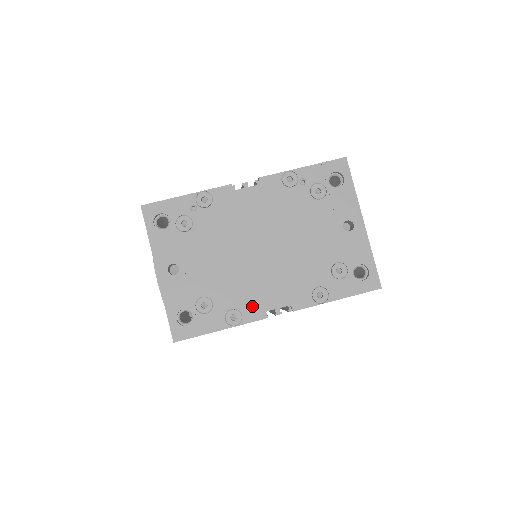
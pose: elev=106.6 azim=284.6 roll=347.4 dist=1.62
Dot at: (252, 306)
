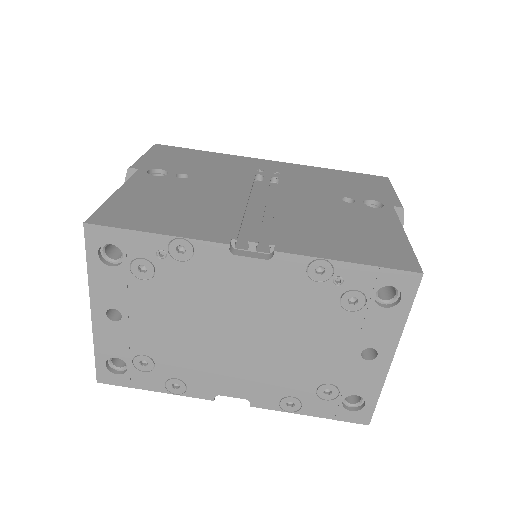
Dot at: (202, 385)
